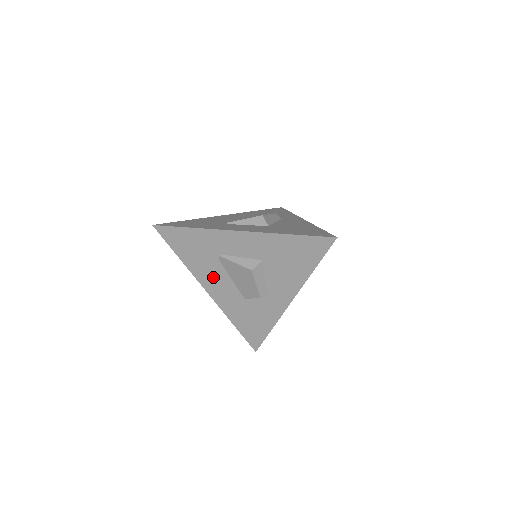
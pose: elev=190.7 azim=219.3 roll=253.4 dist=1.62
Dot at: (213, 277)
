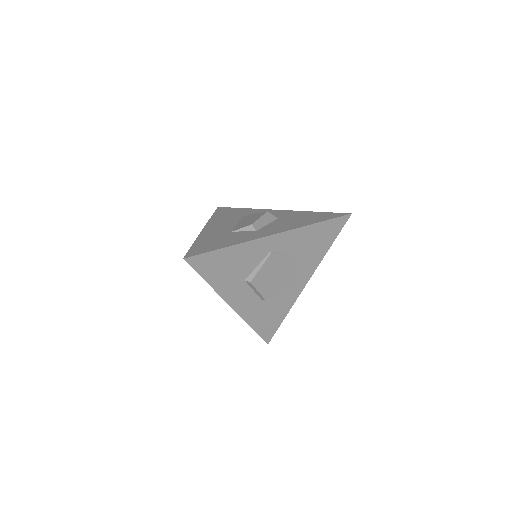
Dot at: (223, 223)
